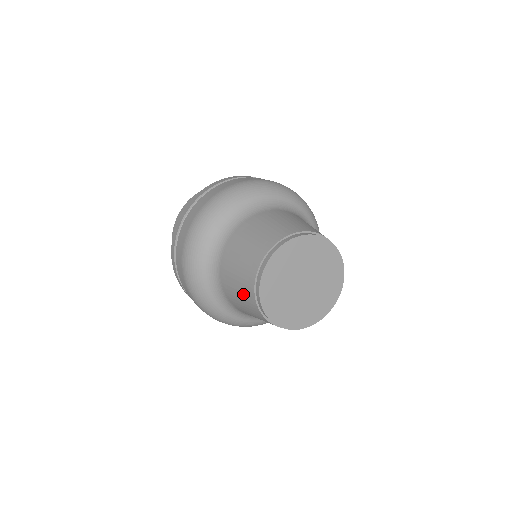
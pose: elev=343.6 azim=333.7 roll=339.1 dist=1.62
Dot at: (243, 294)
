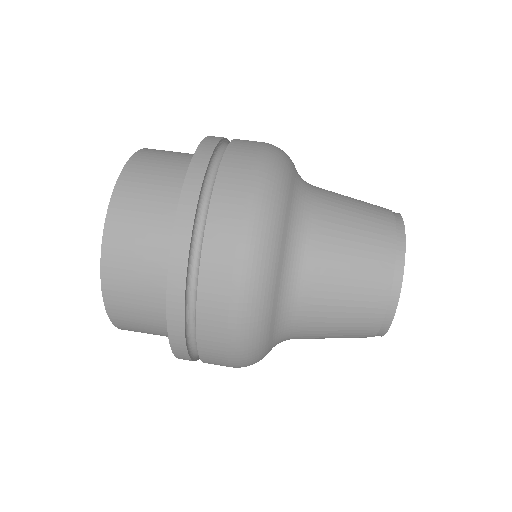
Dot at: occluded
